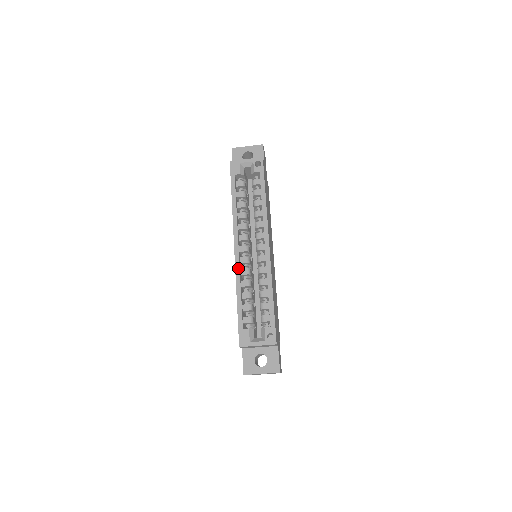
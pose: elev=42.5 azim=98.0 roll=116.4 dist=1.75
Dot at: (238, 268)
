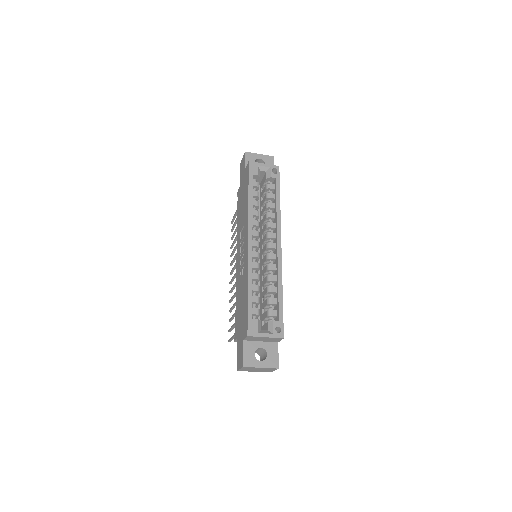
Dot at: (251, 260)
